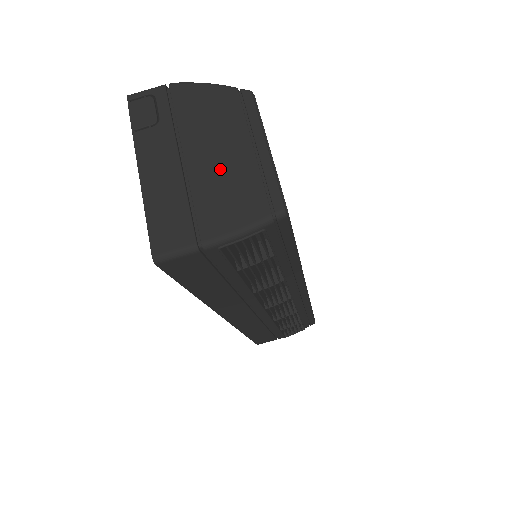
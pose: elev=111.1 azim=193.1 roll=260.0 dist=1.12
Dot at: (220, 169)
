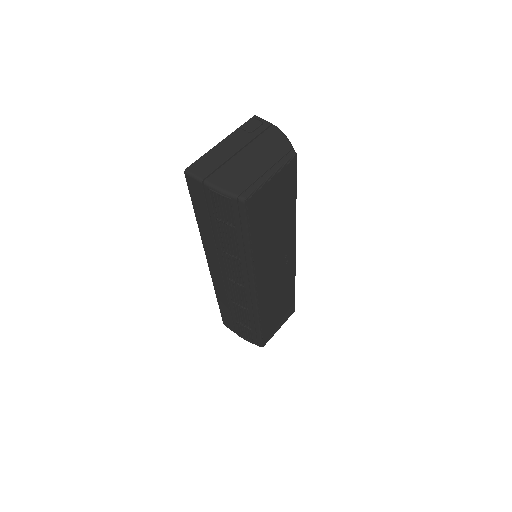
Dot at: (246, 166)
